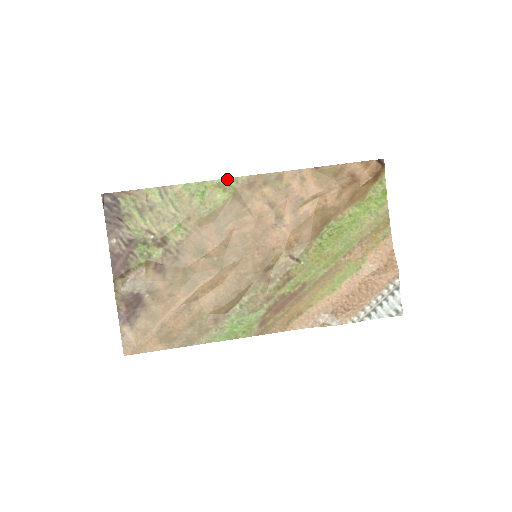
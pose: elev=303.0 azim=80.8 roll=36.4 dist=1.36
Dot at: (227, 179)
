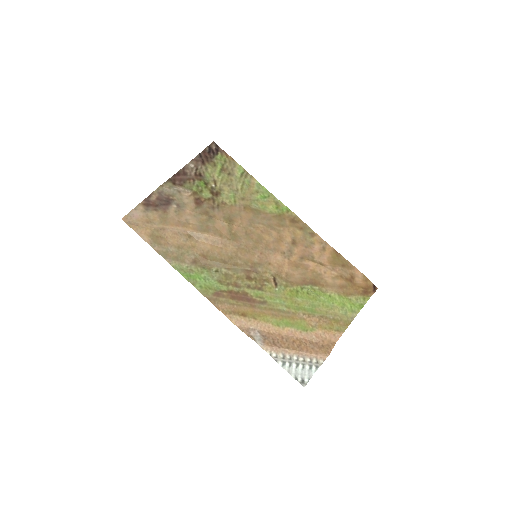
Dot at: (284, 205)
